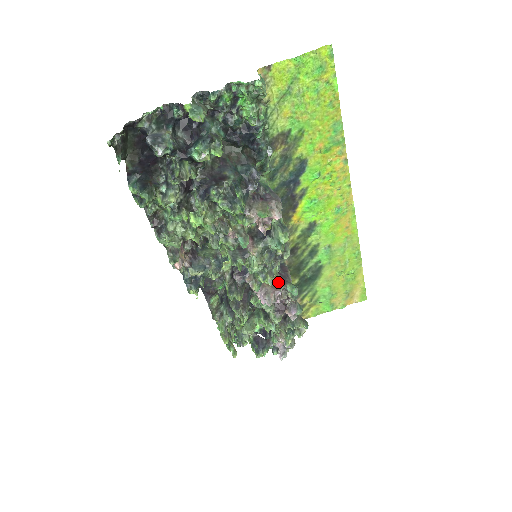
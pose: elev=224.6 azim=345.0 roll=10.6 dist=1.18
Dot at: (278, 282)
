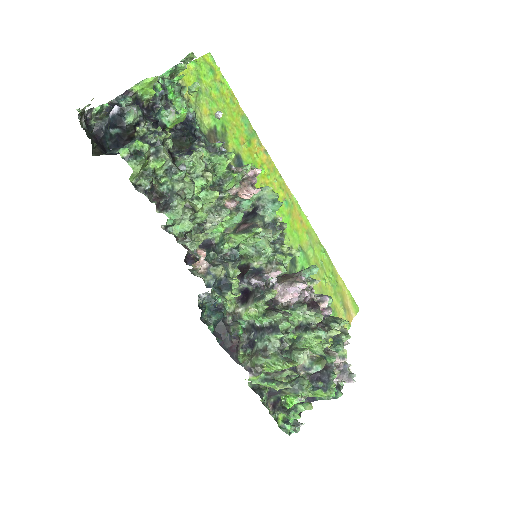
Dot at: occluded
